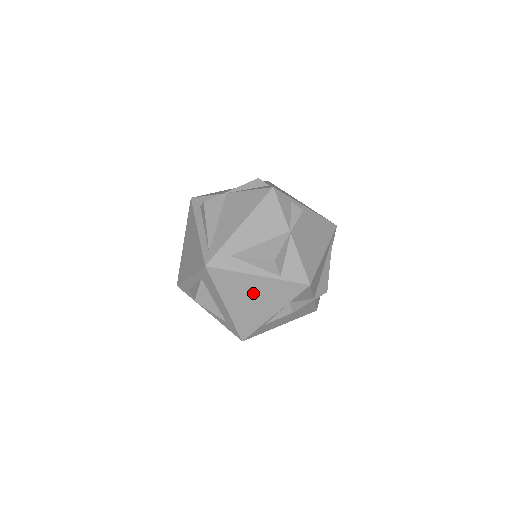
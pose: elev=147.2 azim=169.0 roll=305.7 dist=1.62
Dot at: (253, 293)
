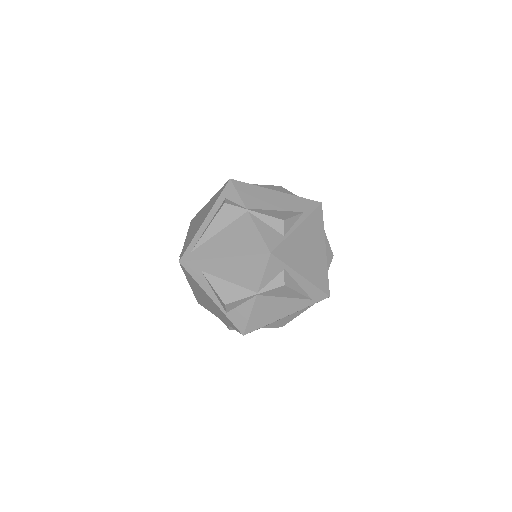
Dot at: (207, 299)
